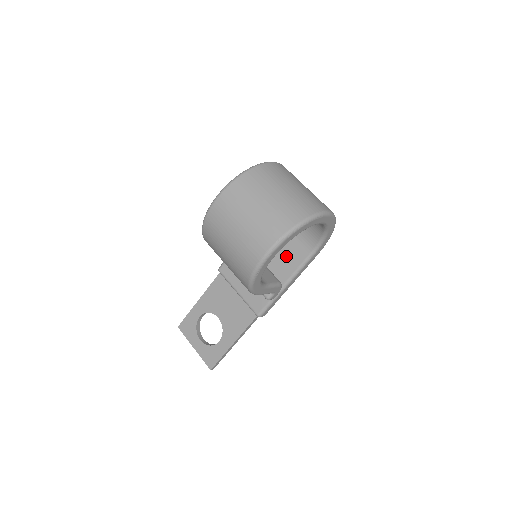
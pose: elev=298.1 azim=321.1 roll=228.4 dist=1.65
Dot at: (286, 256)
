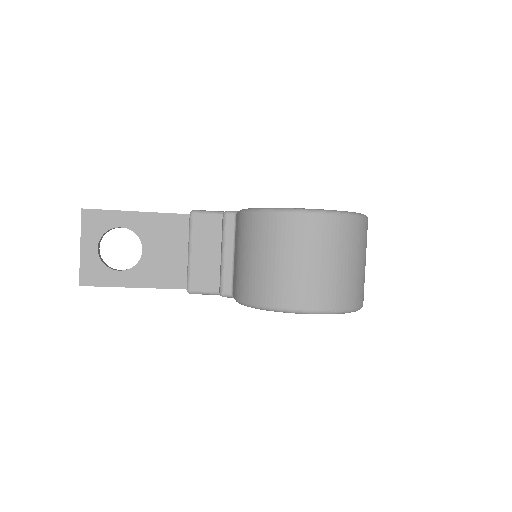
Dot at: occluded
